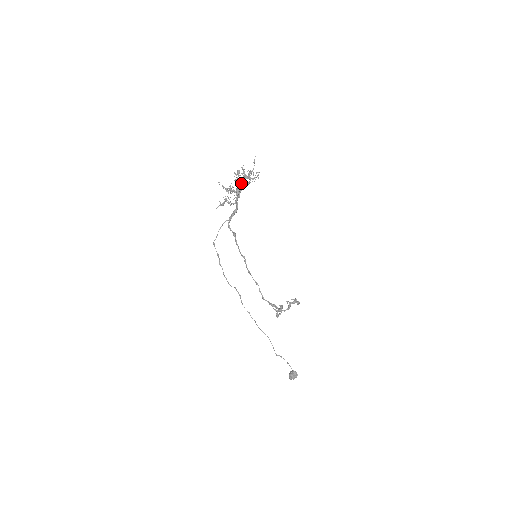
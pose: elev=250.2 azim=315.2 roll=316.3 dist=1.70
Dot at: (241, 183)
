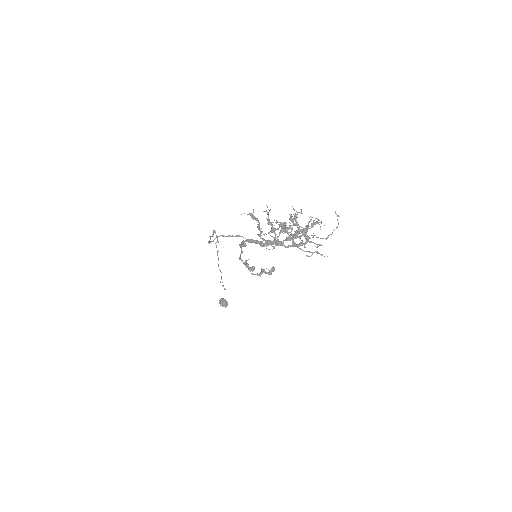
Dot at: (292, 236)
